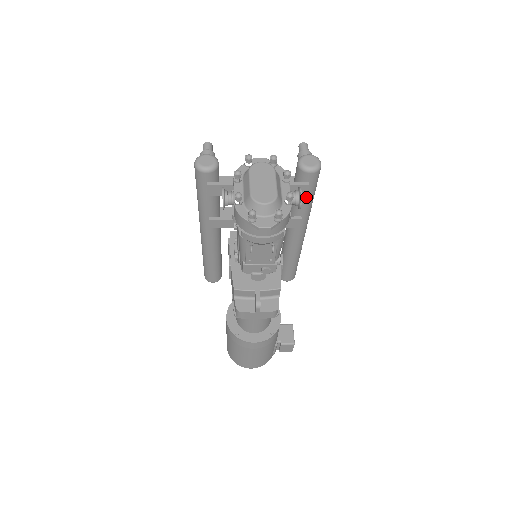
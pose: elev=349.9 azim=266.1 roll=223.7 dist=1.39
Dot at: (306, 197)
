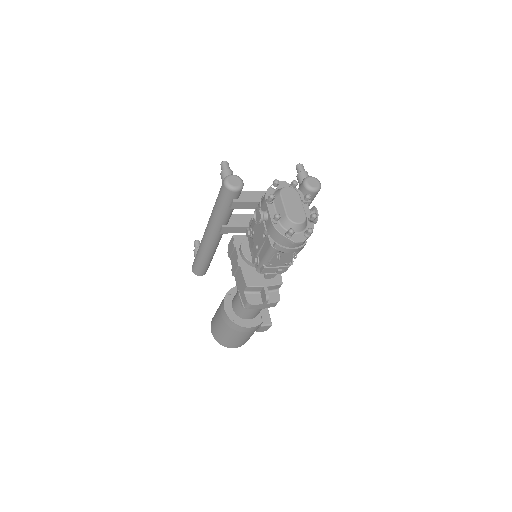
Dot at: occluded
